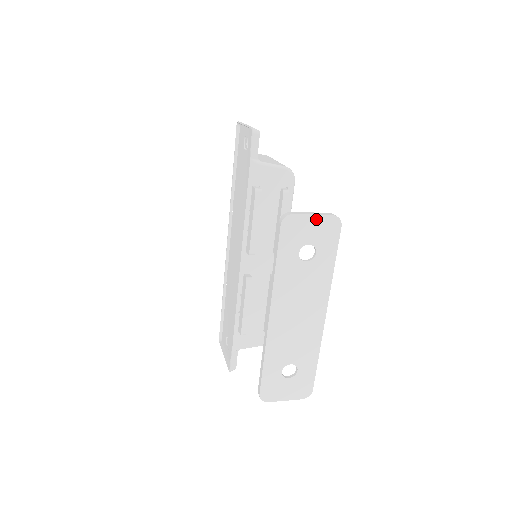
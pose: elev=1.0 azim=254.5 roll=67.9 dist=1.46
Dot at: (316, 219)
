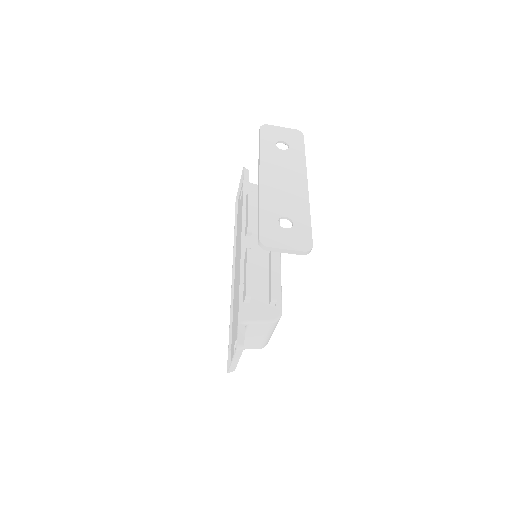
Dot at: (284, 129)
